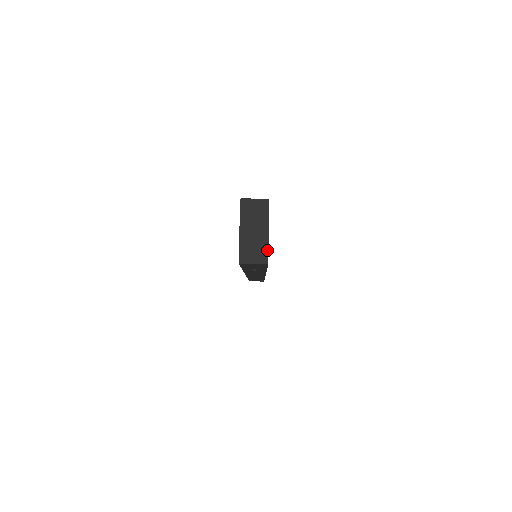
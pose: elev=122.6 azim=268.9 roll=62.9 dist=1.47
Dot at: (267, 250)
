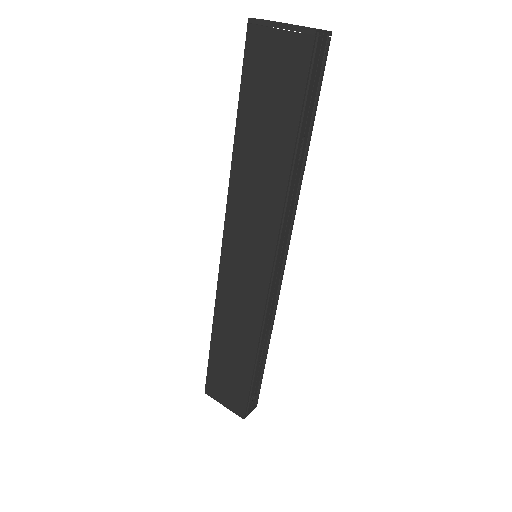
Dot at: occluded
